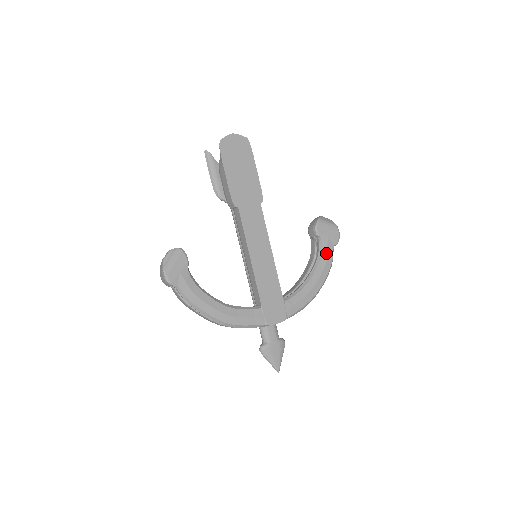
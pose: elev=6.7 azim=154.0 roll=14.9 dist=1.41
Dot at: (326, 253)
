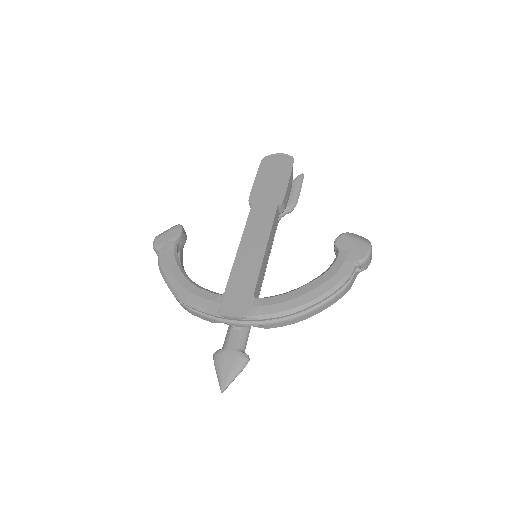
Dot at: (338, 266)
